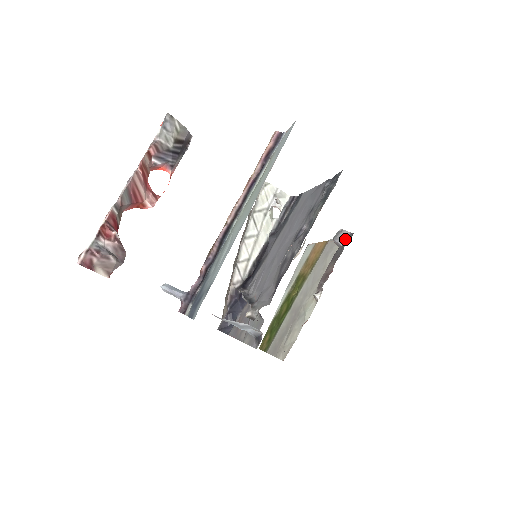
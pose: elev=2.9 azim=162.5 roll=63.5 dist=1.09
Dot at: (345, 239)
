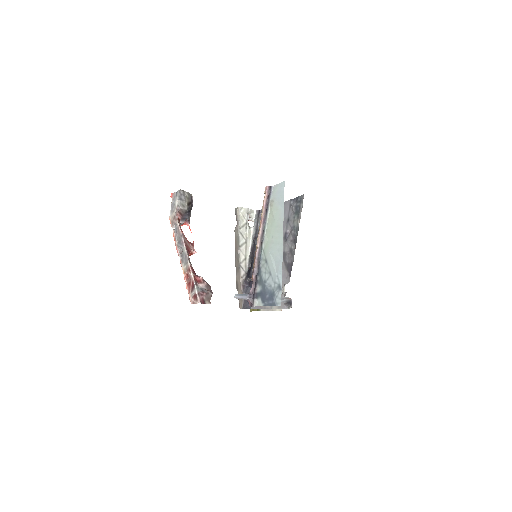
Dot at: occluded
